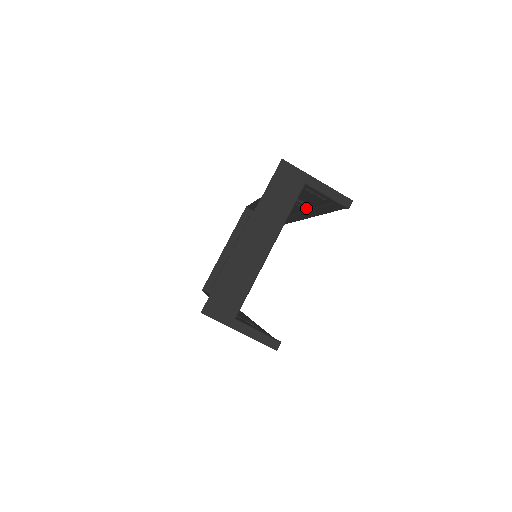
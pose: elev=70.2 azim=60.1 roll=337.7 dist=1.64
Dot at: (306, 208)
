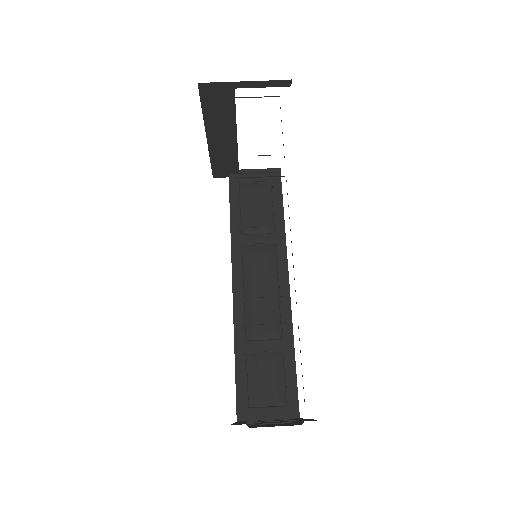
Dot at: (270, 241)
